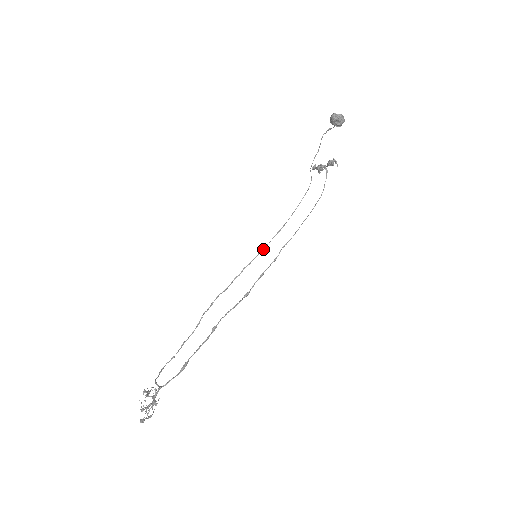
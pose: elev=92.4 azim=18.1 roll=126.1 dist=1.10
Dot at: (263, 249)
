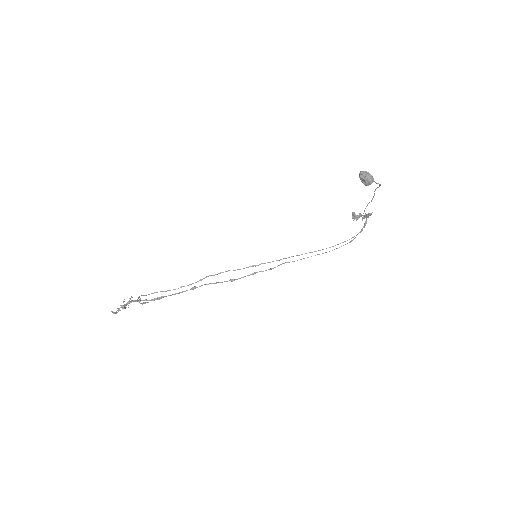
Dot at: occluded
